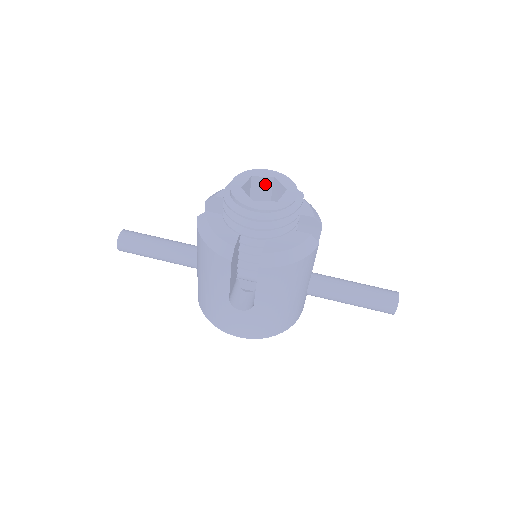
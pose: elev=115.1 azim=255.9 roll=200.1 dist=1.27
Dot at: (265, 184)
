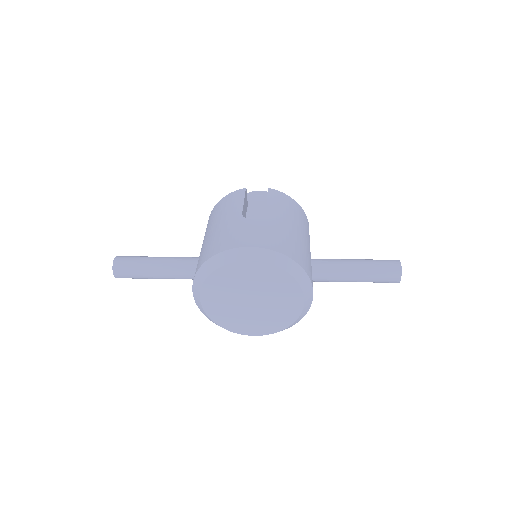
Dot at: occluded
